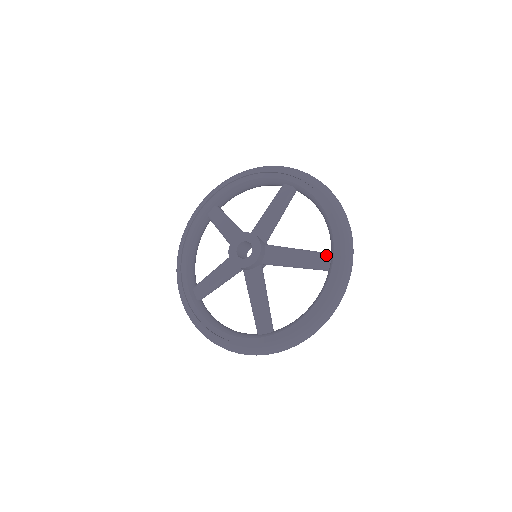
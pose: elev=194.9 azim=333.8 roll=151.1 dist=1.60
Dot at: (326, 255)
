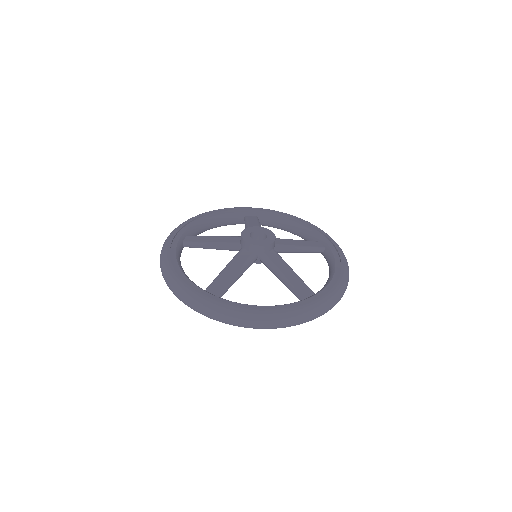
Dot at: (316, 241)
